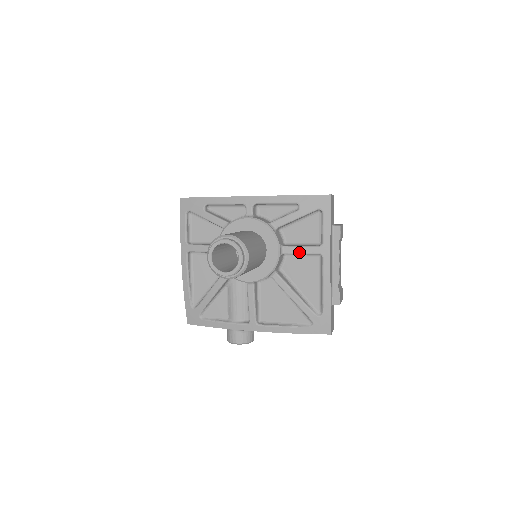
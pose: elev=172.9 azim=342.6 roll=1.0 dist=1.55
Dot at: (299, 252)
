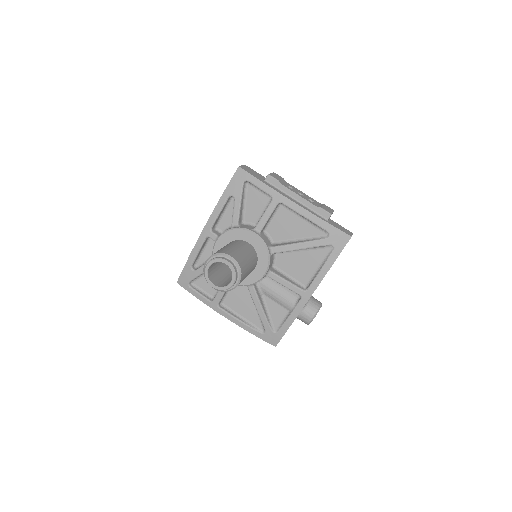
Dot at: (266, 219)
